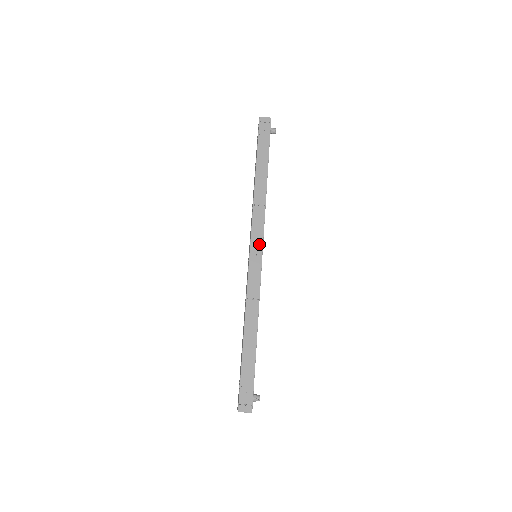
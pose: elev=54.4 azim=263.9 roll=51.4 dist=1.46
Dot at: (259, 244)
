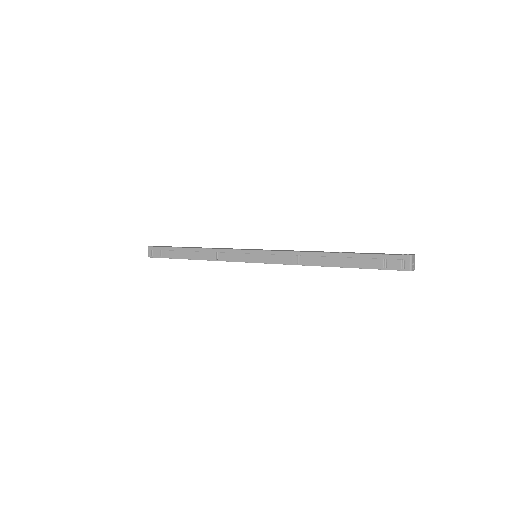
Dot at: occluded
